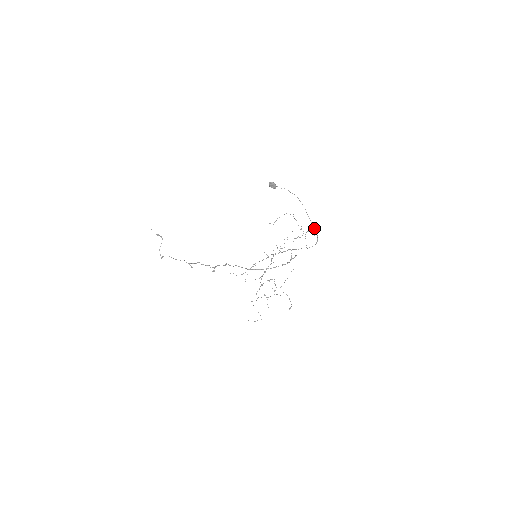
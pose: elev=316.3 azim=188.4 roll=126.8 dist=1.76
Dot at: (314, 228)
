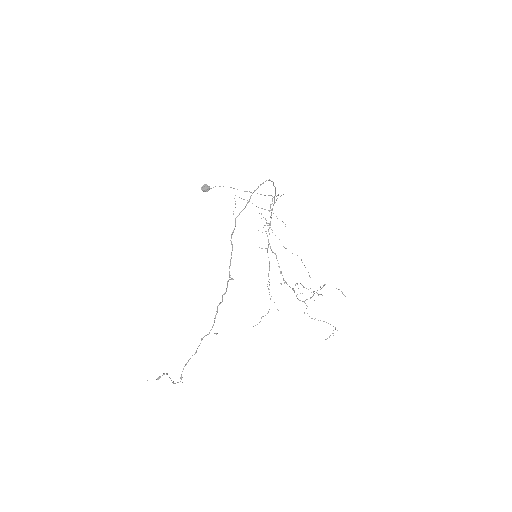
Dot at: occluded
